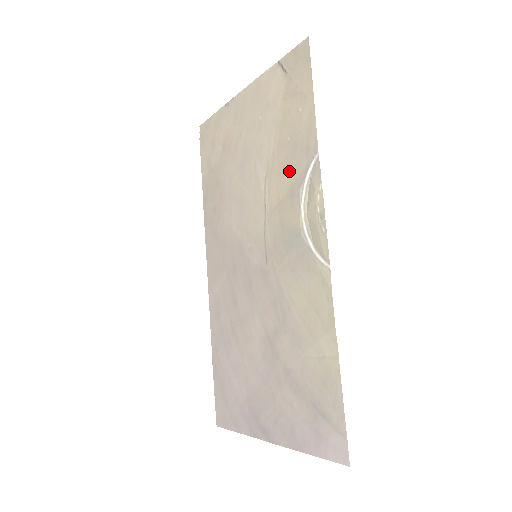
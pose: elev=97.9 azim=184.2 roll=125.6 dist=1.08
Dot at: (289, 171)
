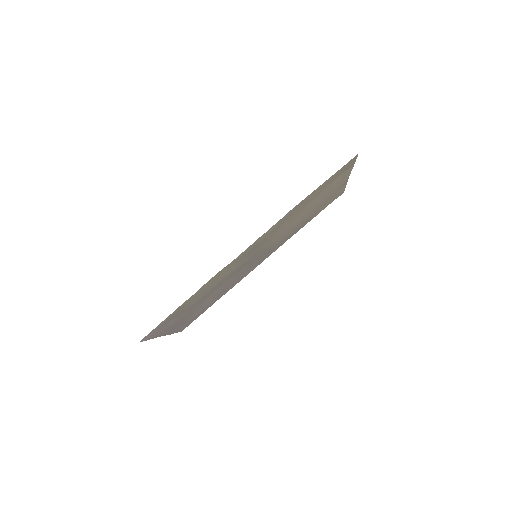
Dot at: (290, 217)
